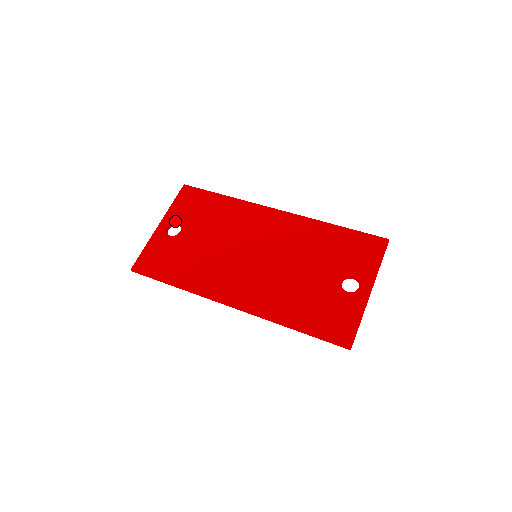
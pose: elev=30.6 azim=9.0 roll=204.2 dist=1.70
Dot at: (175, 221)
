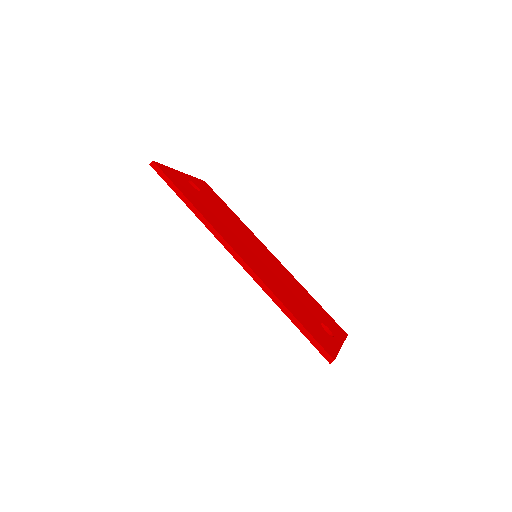
Dot at: (196, 184)
